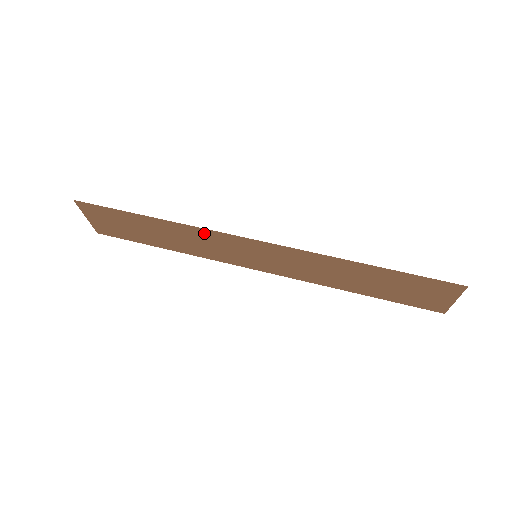
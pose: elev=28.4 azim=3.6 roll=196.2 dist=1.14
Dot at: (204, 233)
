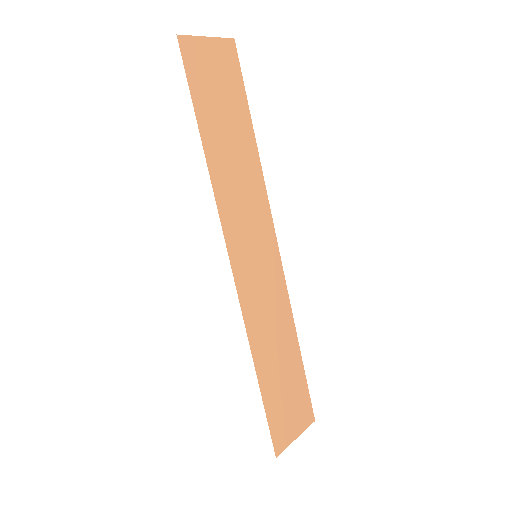
Dot at: (226, 207)
